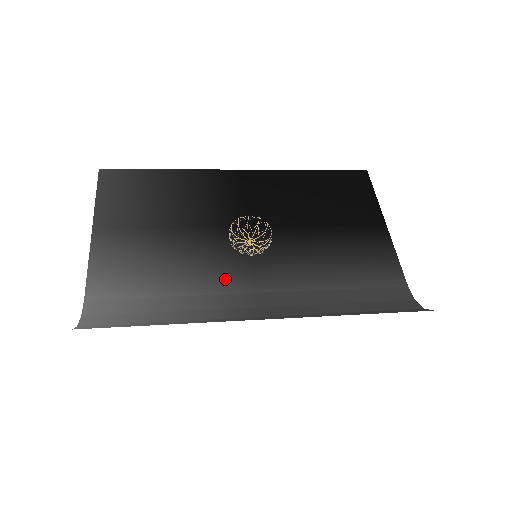
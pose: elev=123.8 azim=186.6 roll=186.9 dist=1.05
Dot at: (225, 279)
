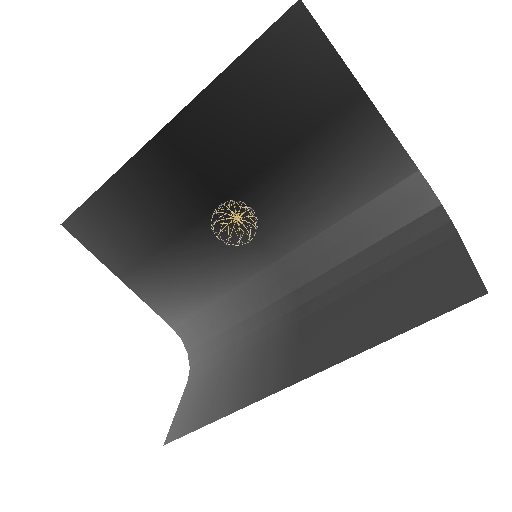
Dot at: (244, 263)
